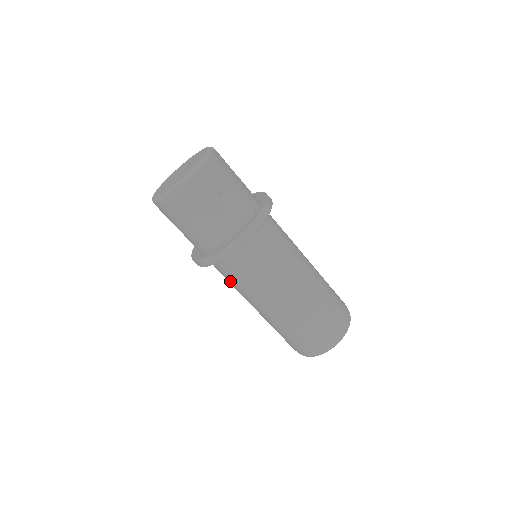
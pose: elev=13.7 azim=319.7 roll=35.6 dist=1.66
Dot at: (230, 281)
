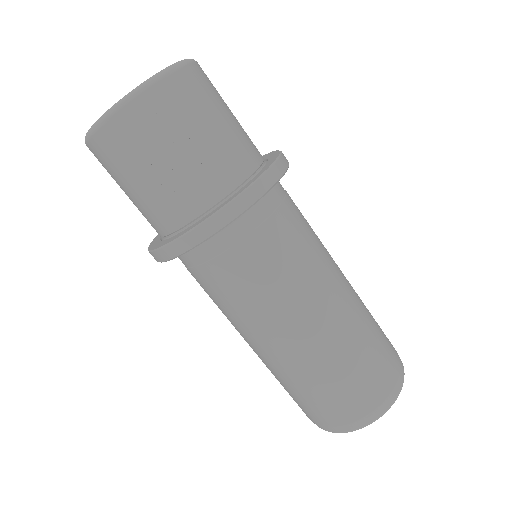
Dot at: occluded
